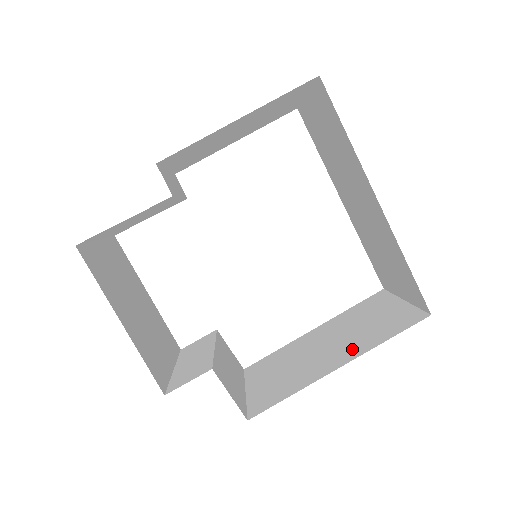
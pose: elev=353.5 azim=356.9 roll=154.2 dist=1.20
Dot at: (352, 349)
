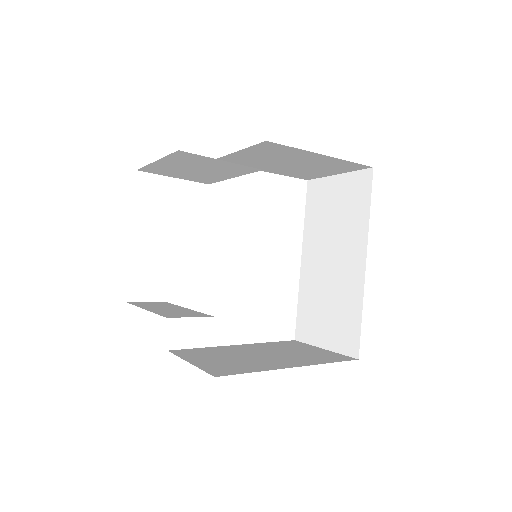
Dot at: (298, 361)
